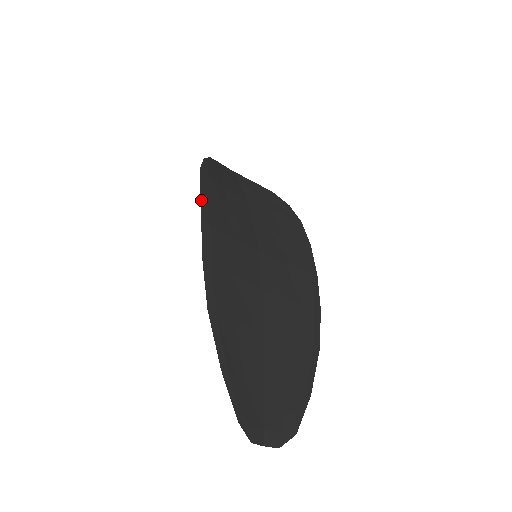
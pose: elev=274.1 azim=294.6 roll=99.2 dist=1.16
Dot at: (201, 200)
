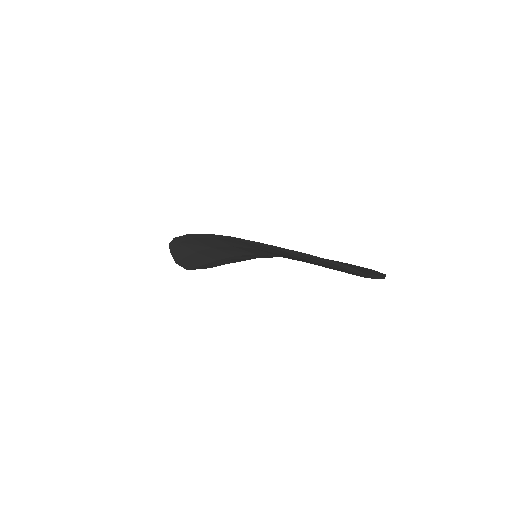
Dot at: (195, 234)
